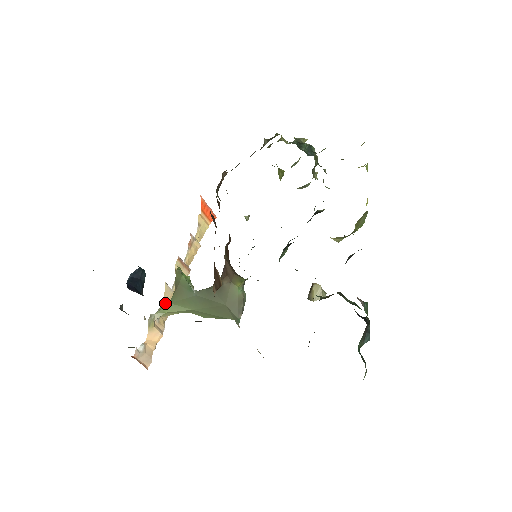
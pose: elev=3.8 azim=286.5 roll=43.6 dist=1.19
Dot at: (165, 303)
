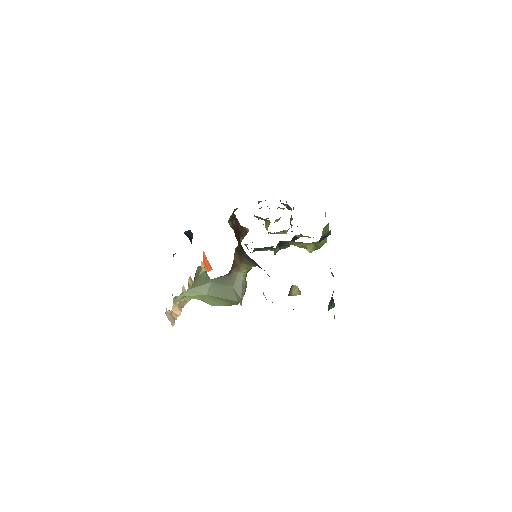
Dot at: occluded
